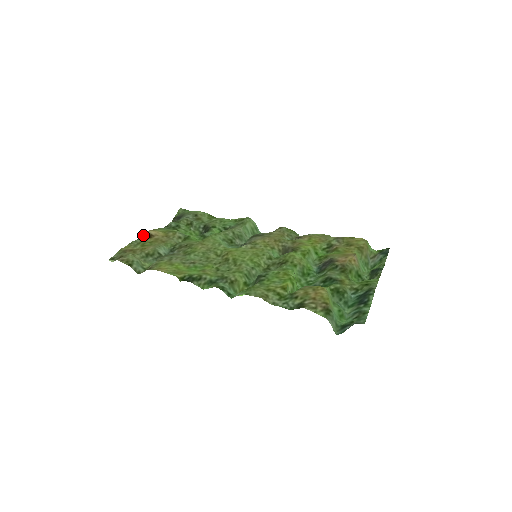
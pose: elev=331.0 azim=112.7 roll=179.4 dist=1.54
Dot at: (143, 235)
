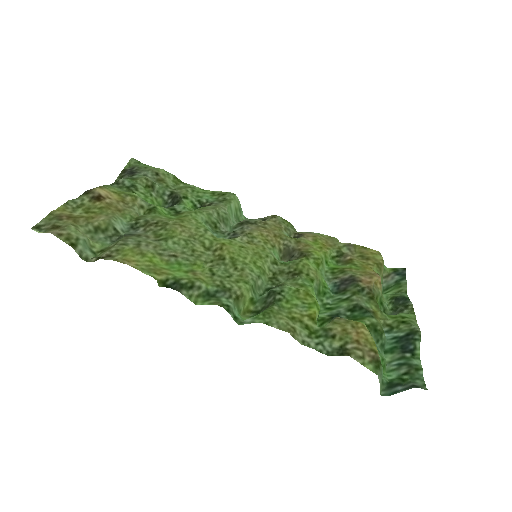
Dot at: (86, 193)
